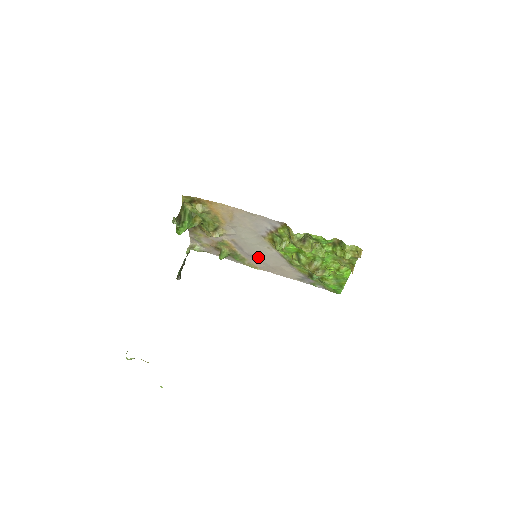
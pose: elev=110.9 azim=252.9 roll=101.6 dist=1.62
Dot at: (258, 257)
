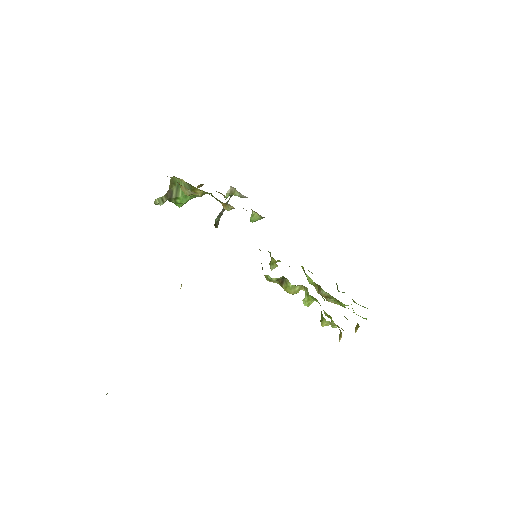
Dot at: occluded
